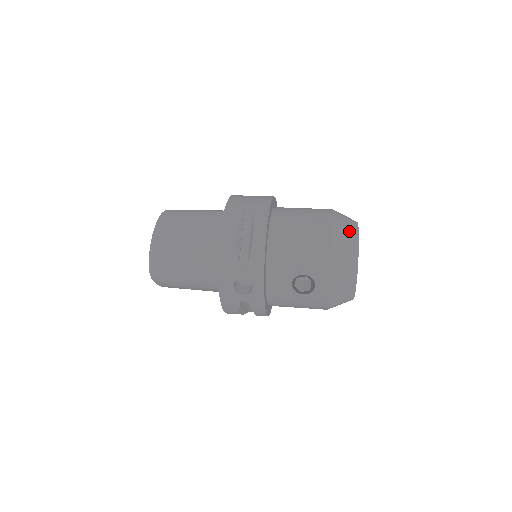
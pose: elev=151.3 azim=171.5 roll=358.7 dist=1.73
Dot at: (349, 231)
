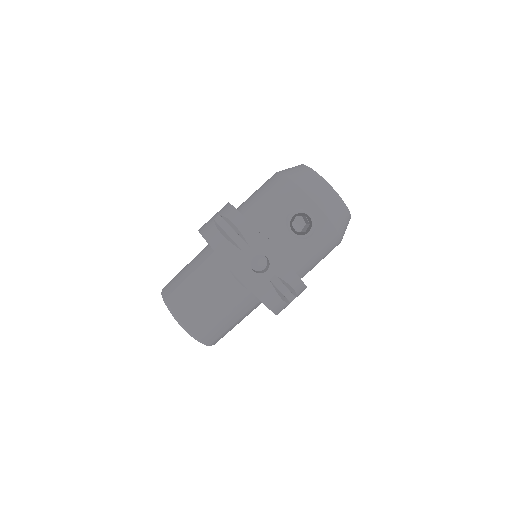
Dot at: (297, 168)
